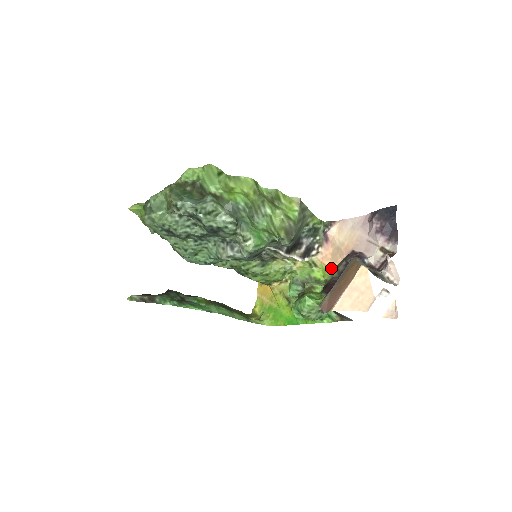
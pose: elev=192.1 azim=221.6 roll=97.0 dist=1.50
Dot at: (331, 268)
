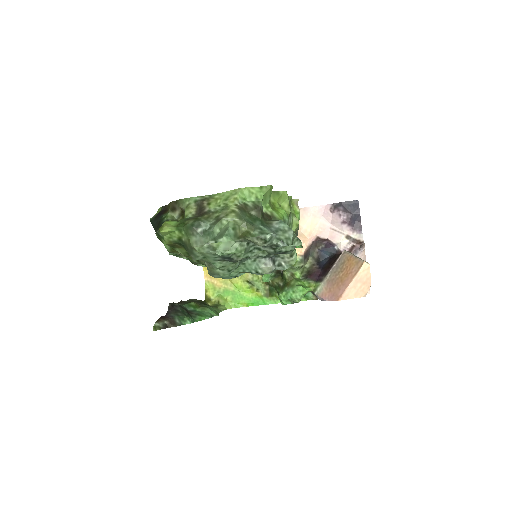
Dot at: (296, 252)
